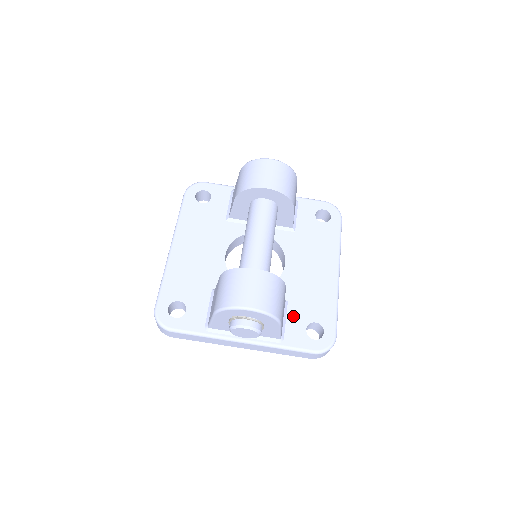
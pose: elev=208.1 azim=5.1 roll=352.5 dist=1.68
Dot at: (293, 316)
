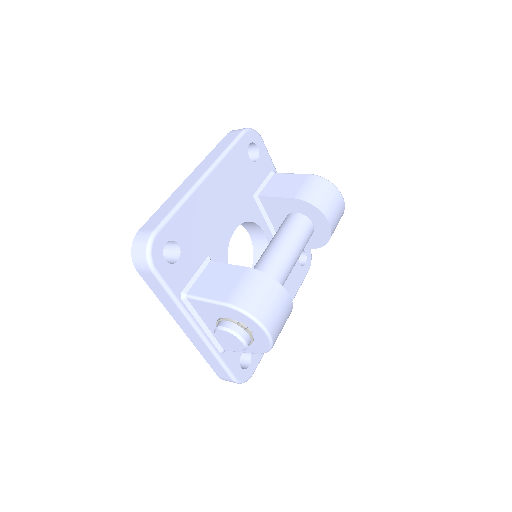
Dot at: occluded
